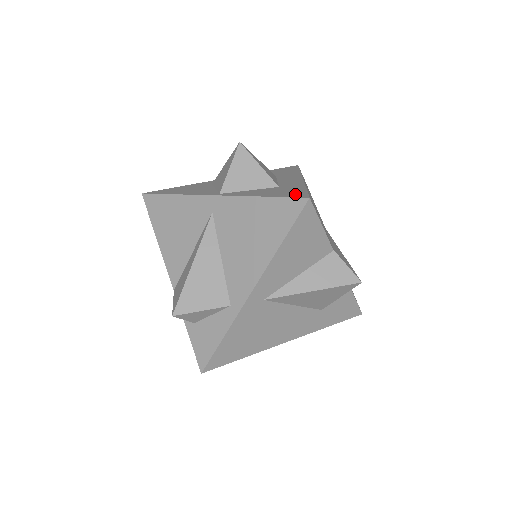
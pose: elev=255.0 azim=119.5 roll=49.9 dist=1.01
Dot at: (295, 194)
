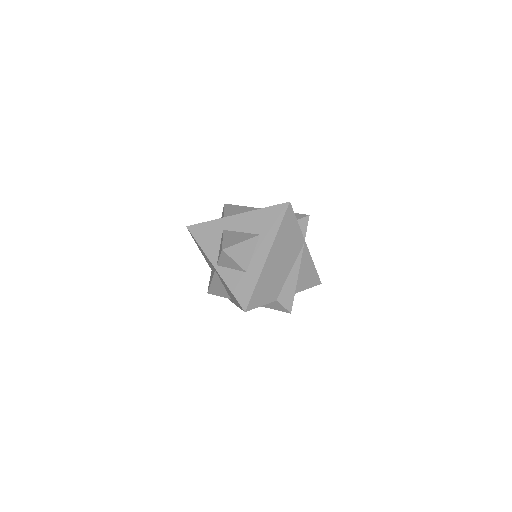
Dot at: (243, 299)
